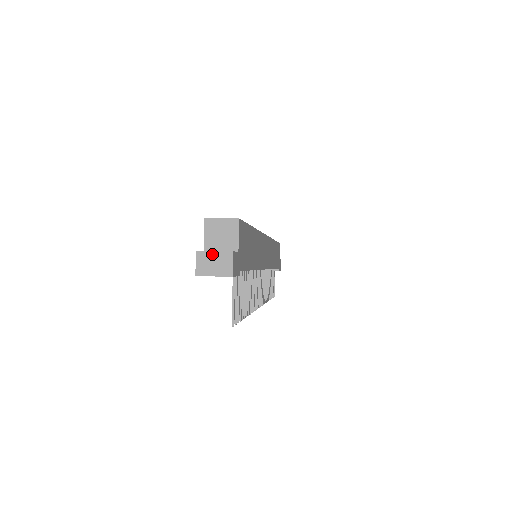
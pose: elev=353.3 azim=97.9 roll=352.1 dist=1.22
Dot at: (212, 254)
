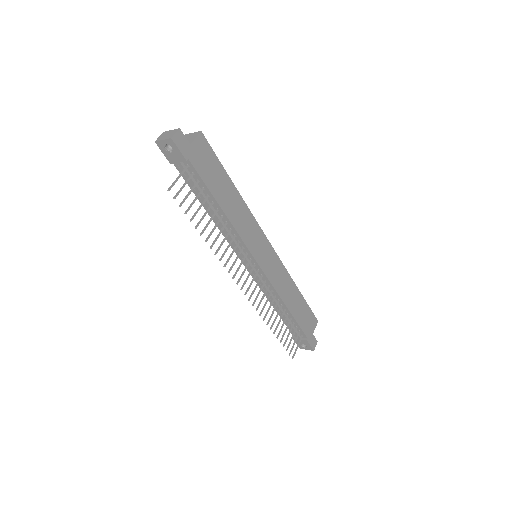
Dot at: (169, 131)
